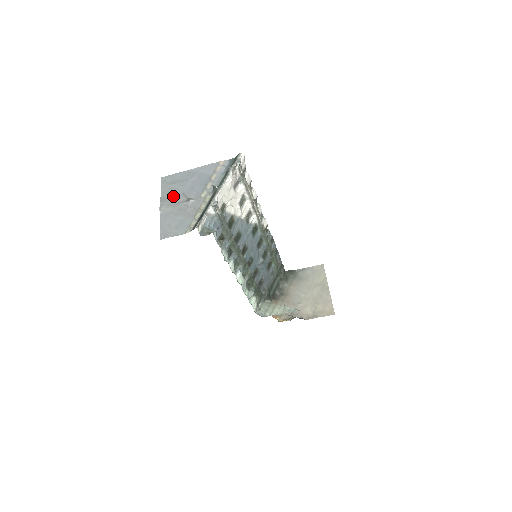
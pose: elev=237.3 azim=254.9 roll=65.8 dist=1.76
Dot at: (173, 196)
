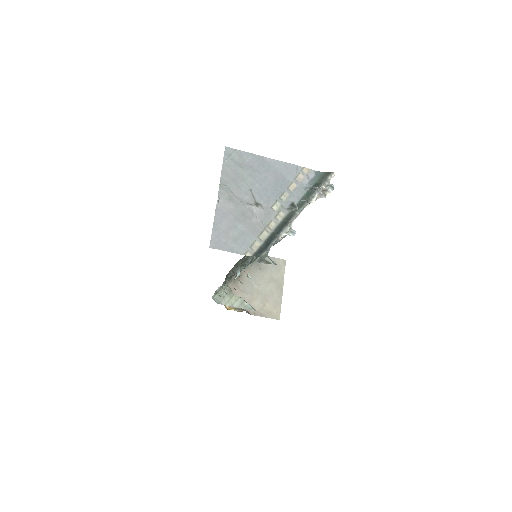
Dot at: (237, 187)
